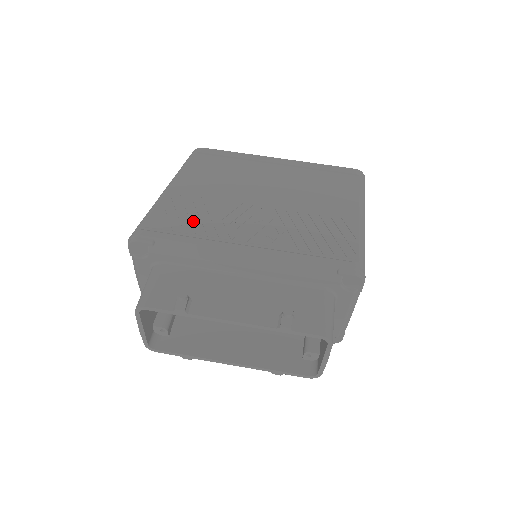
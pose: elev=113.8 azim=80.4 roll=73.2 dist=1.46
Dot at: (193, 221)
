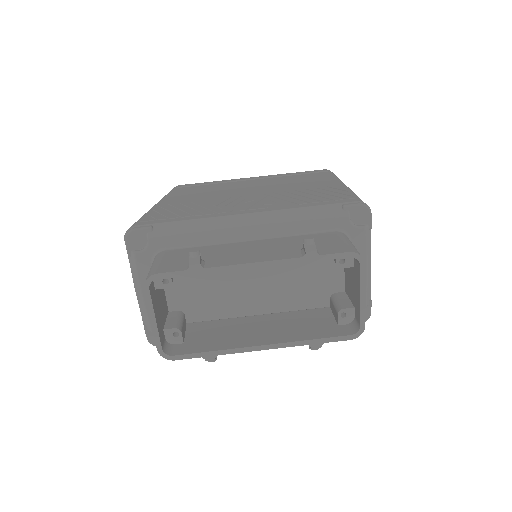
Dot at: (187, 211)
